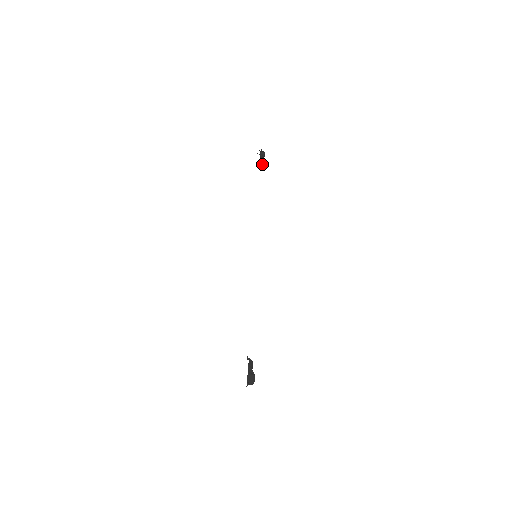
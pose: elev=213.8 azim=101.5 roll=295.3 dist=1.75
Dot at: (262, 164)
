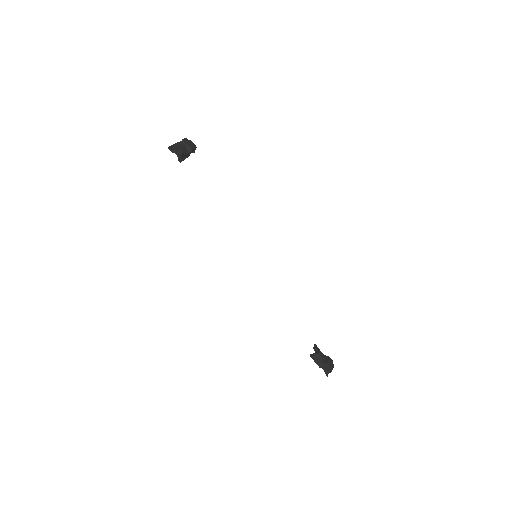
Dot at: (193, 150)
